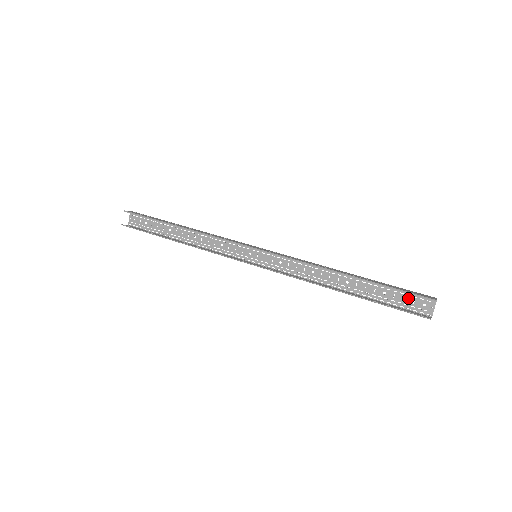
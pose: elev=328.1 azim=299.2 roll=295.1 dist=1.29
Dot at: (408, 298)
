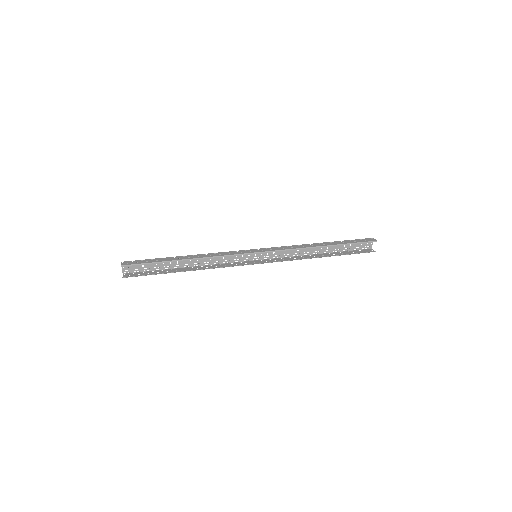
Dot at: (358, 244)
